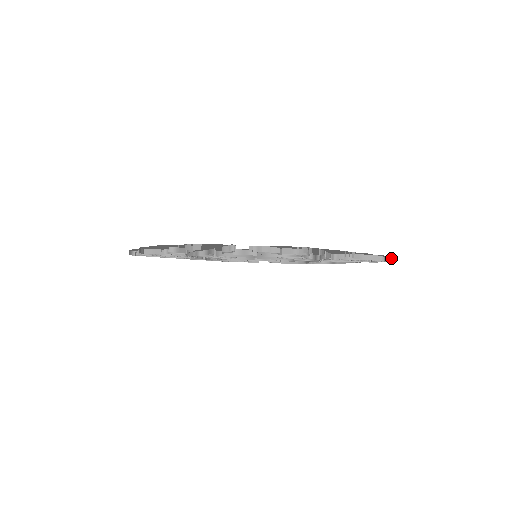
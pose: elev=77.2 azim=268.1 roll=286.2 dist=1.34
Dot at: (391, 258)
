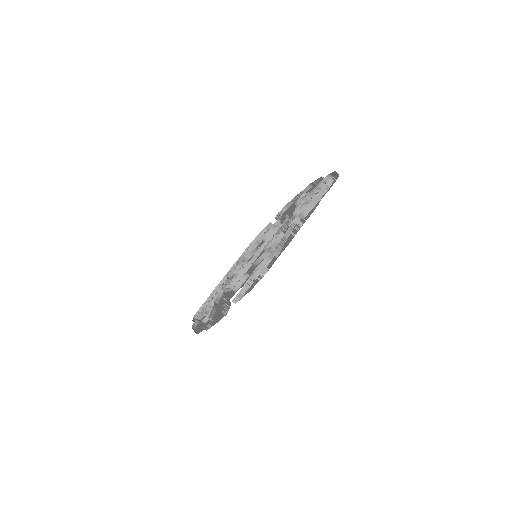
Dot at: (336, 173)
